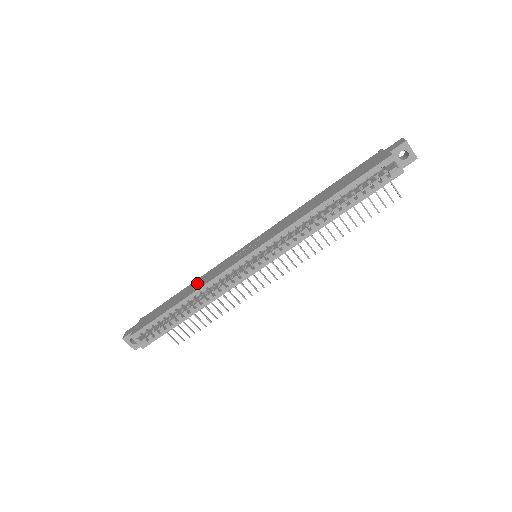
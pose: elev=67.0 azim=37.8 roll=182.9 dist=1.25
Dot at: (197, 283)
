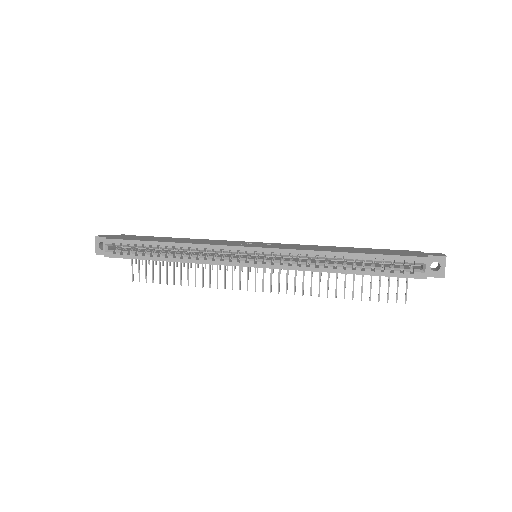
Dot at: (192, 240)
